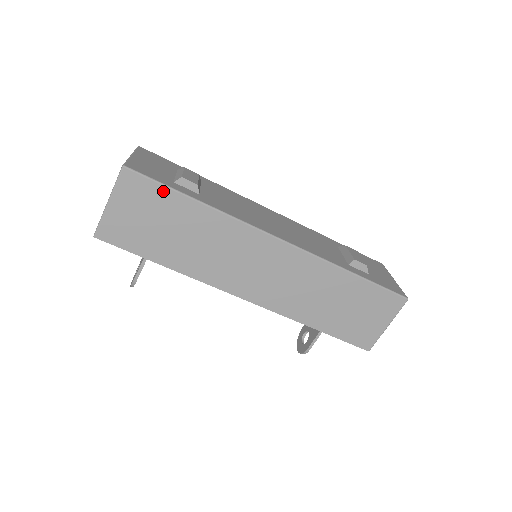
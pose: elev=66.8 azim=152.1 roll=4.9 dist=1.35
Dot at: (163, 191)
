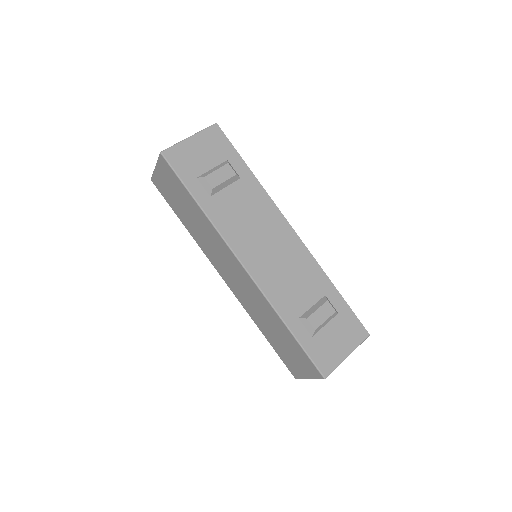
Dot at: (180, 183)
